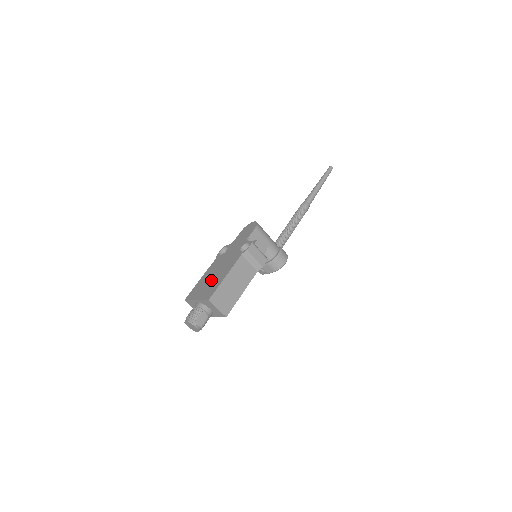
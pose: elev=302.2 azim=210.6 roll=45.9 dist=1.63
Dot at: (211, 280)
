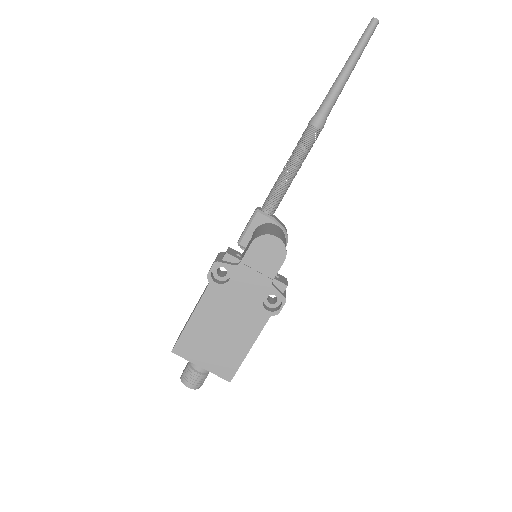
Dot at: (219, 341)
